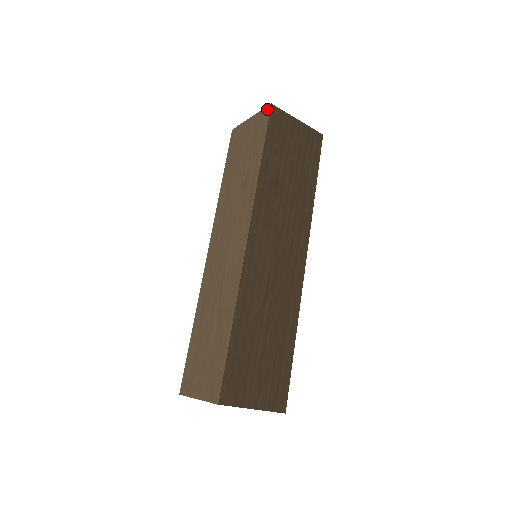
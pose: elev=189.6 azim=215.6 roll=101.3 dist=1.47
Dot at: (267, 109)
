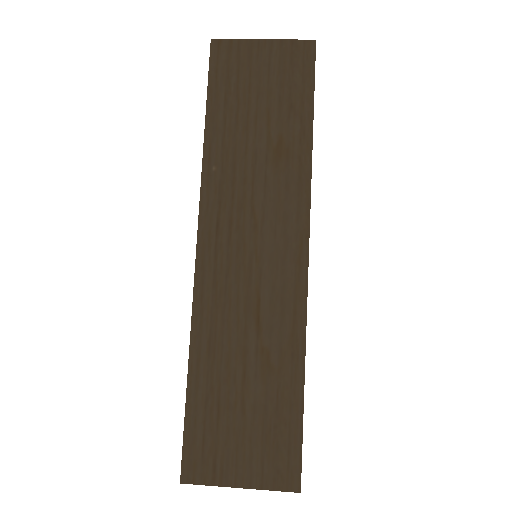
Dot at: (308, 45)
